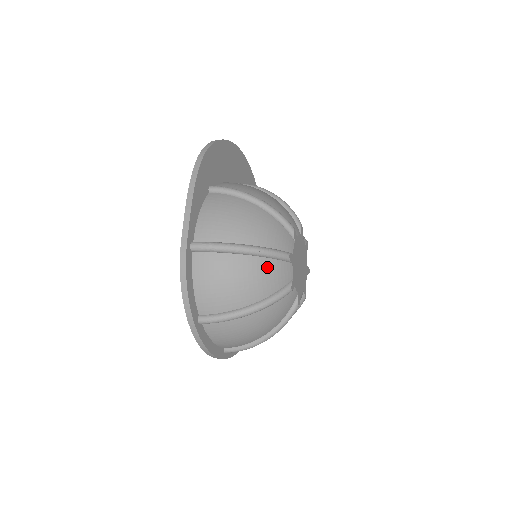
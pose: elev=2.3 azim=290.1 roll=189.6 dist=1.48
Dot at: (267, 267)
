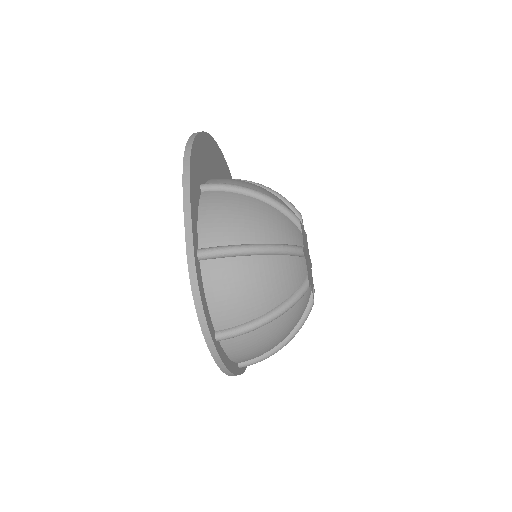
Dot at: (283, 265)
